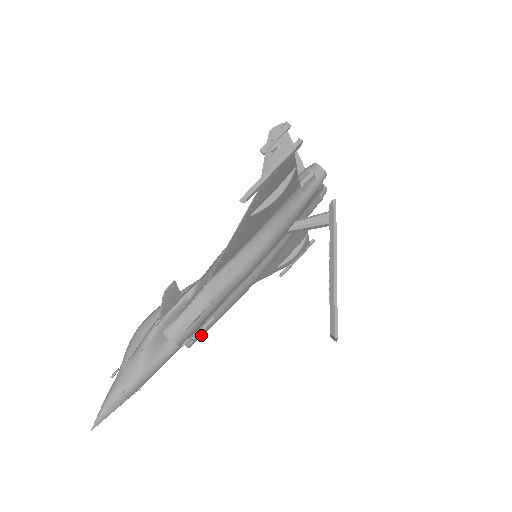
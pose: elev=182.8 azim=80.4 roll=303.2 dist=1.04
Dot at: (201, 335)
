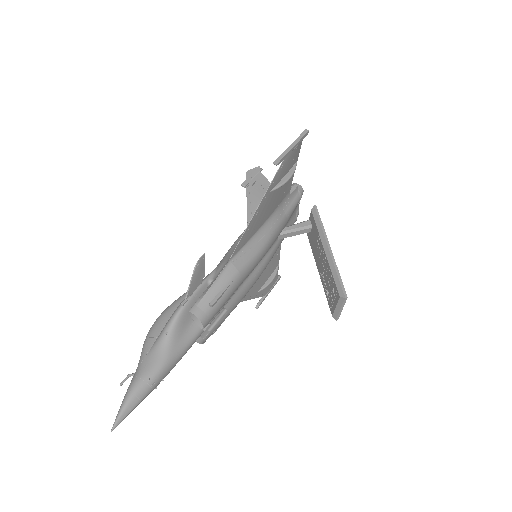
Dot at: (214, 329)
